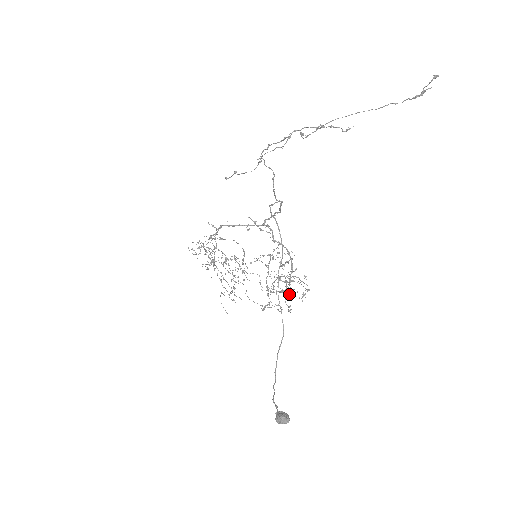
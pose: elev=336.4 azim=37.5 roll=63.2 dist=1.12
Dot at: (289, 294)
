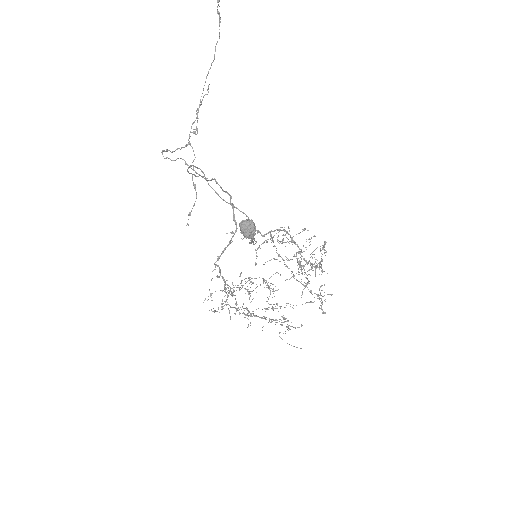
Dot at: (319, 267)
